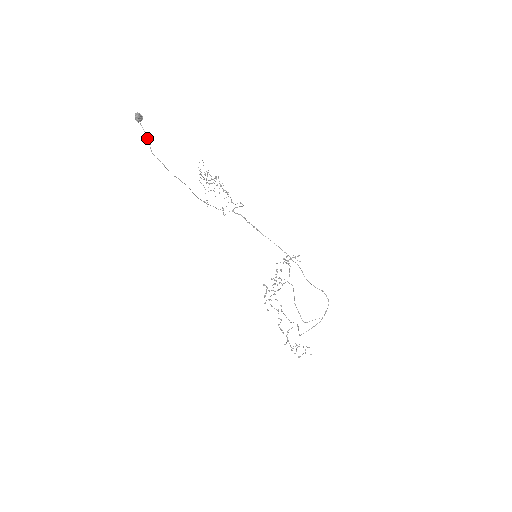
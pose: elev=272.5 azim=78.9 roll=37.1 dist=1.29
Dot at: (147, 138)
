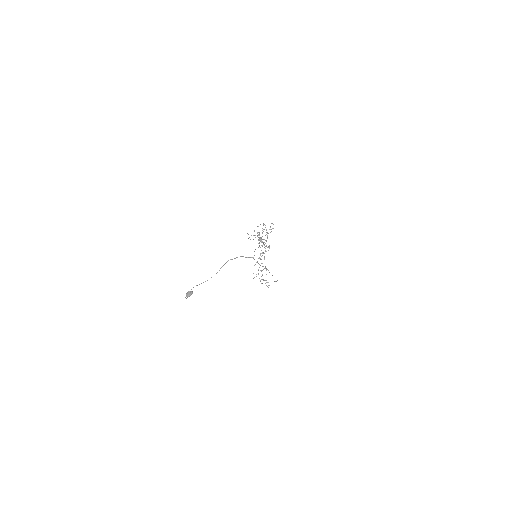
Dot at: occluded
